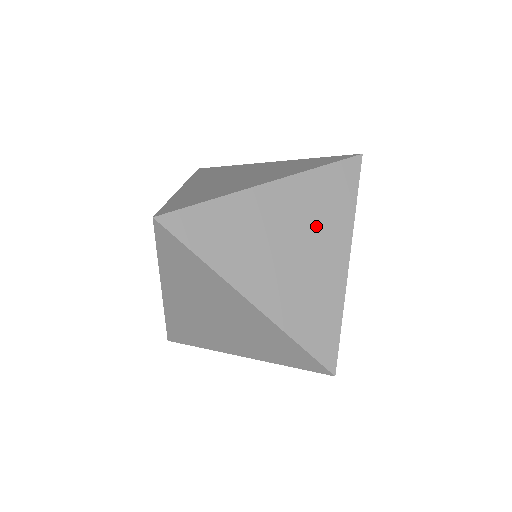
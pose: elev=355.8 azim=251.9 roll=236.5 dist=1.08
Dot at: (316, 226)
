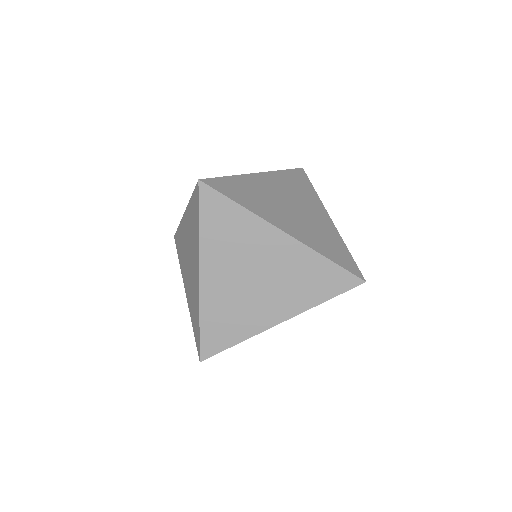
Dot at: occluded
